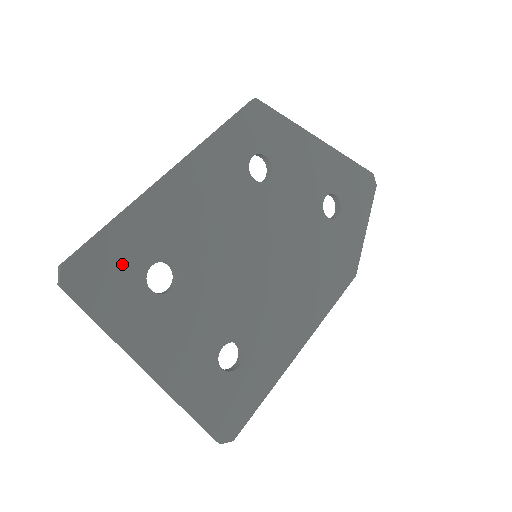
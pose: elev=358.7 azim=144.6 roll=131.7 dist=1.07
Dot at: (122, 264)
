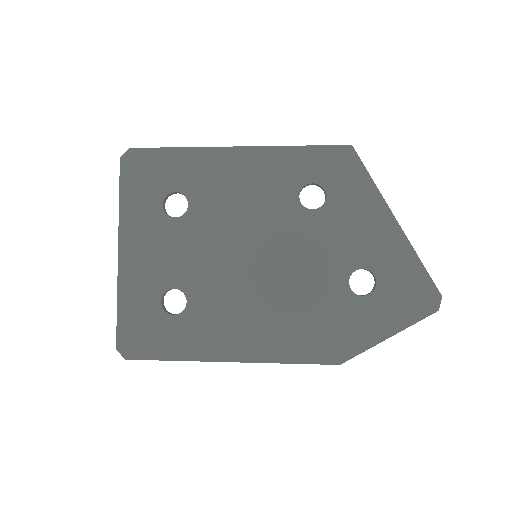
Dot at: (160, 175)
